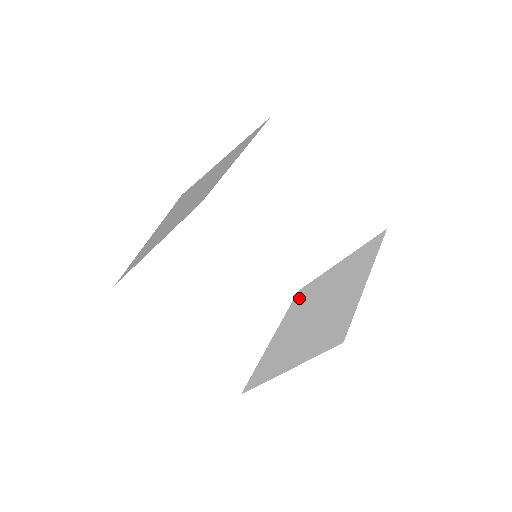
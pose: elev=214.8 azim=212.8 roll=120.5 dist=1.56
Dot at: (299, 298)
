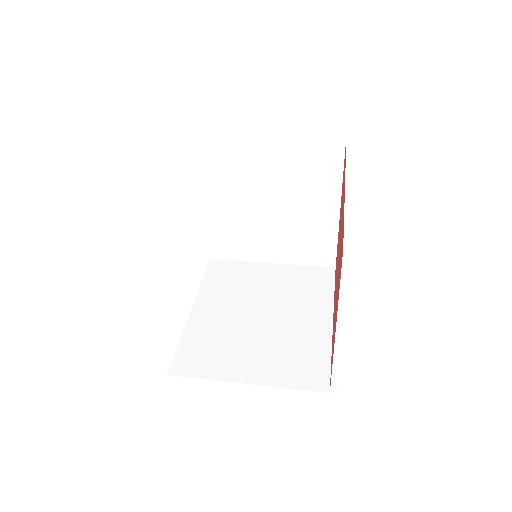
Dot at: (219, 274)
